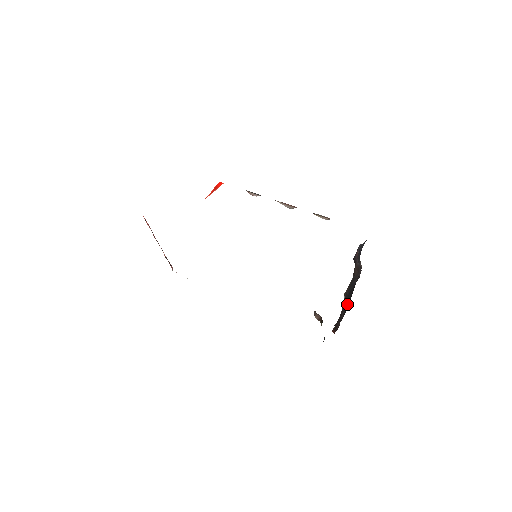
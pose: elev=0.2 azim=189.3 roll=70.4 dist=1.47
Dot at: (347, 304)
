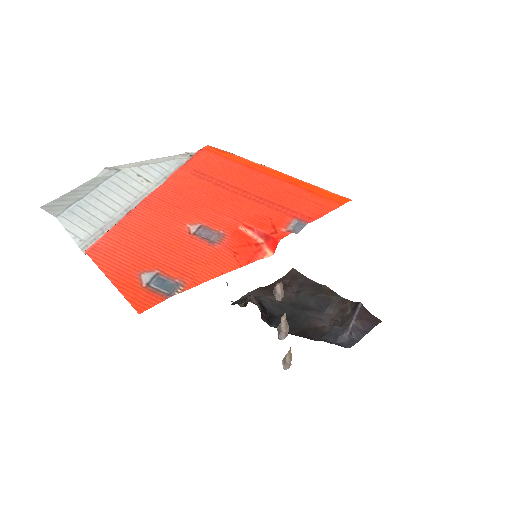
Dot at: (291, 309)
